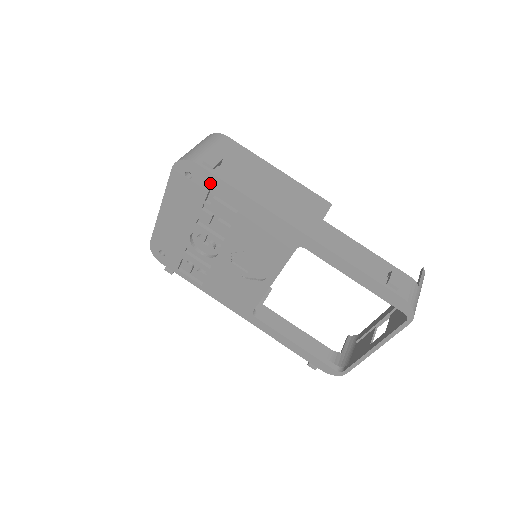
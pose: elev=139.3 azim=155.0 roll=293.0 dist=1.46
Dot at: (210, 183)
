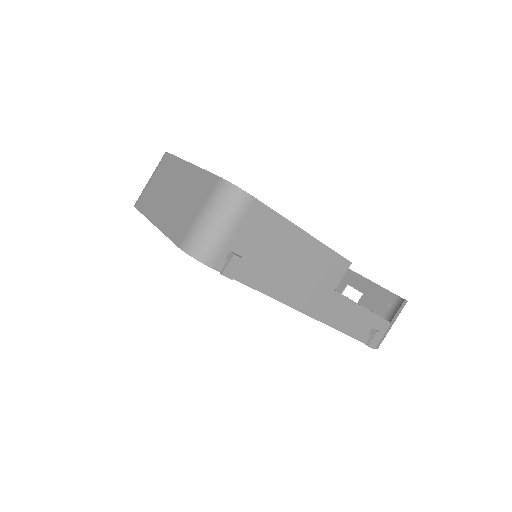
Dot at: occluded
